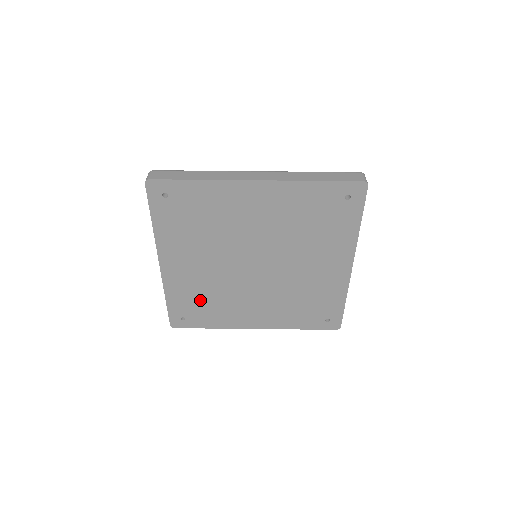
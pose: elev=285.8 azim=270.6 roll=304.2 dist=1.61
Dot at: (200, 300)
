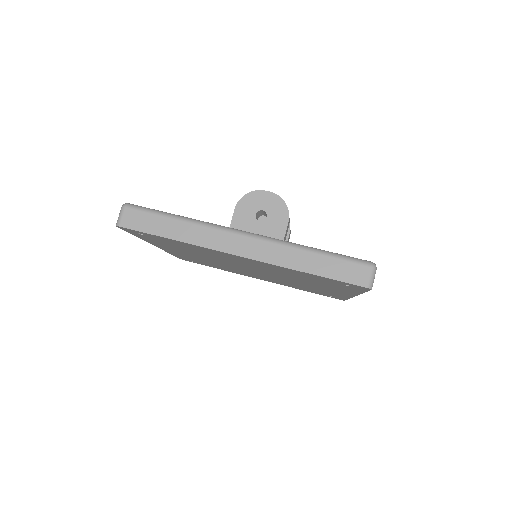
Dot at: (203, 262)
